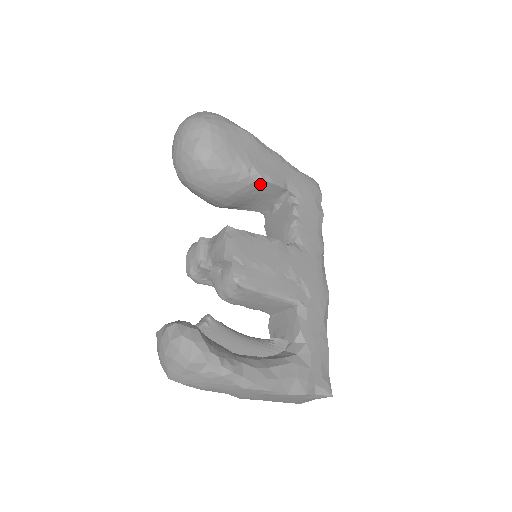
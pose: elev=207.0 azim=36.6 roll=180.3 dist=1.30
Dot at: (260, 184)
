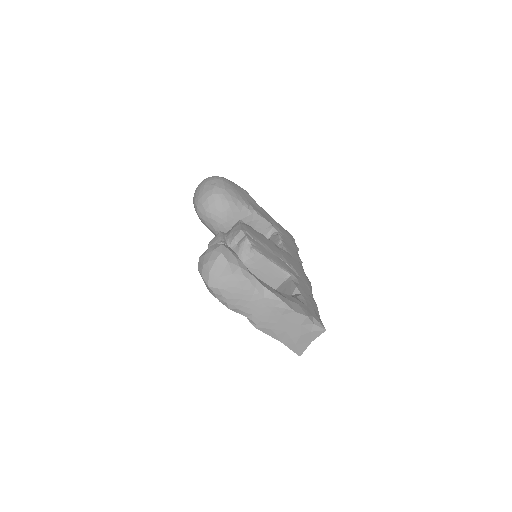
Dot at: (255, 218)
